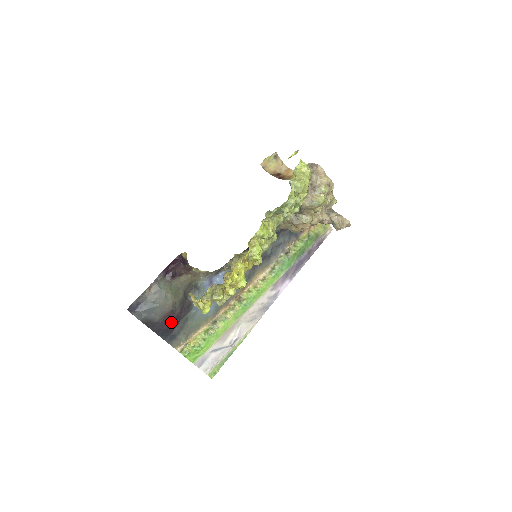
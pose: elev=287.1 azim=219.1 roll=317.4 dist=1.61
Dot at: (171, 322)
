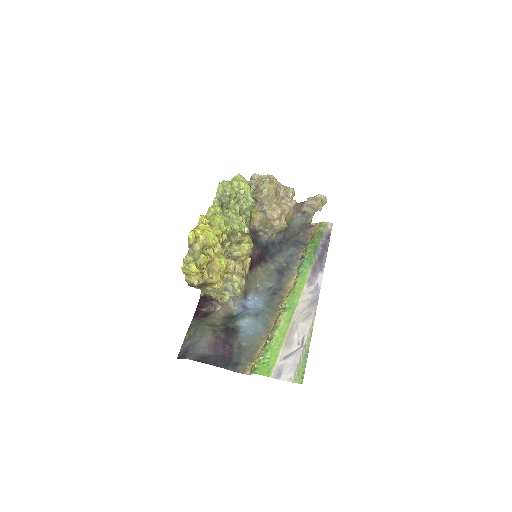
Dot at: (223, 349)
